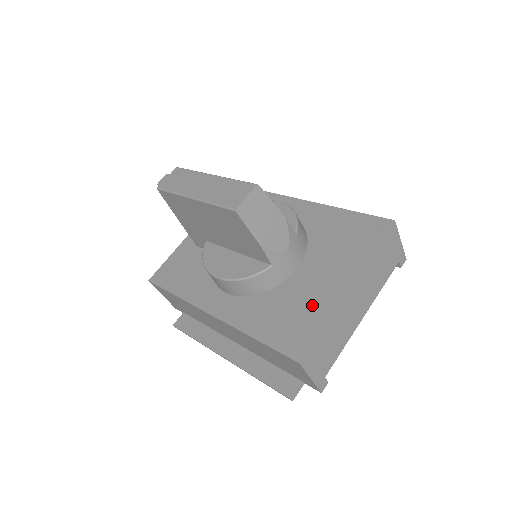
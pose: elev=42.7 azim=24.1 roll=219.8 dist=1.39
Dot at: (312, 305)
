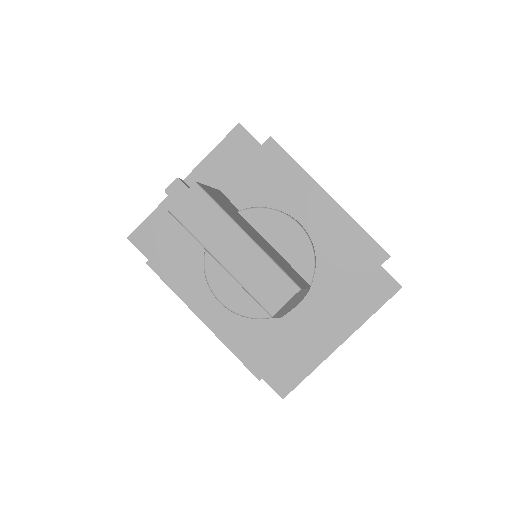
Dot at: (304, 349)
